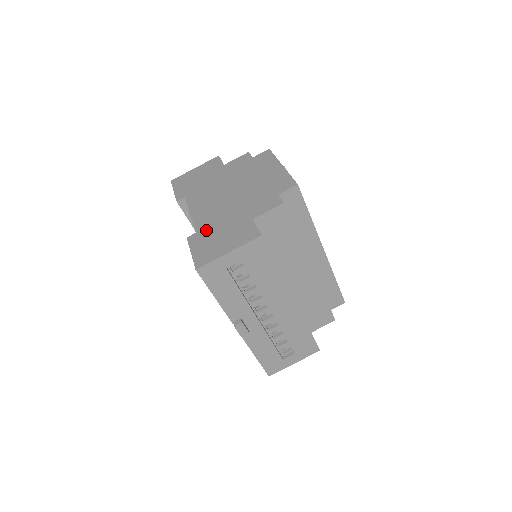
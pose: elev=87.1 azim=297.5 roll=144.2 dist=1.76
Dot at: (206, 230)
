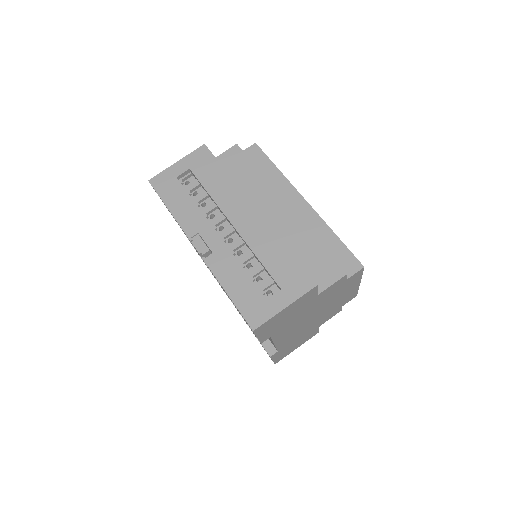
Dot at: occluded
